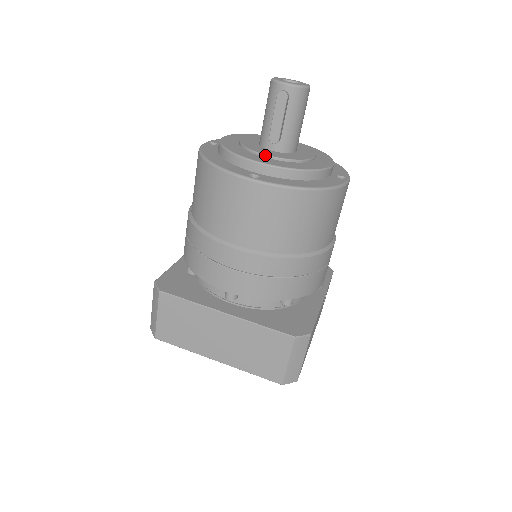
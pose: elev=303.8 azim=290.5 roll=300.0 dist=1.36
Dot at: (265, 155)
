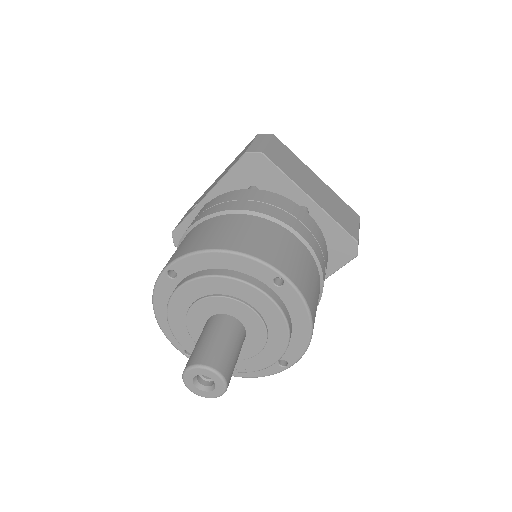
Dot at: occluded
